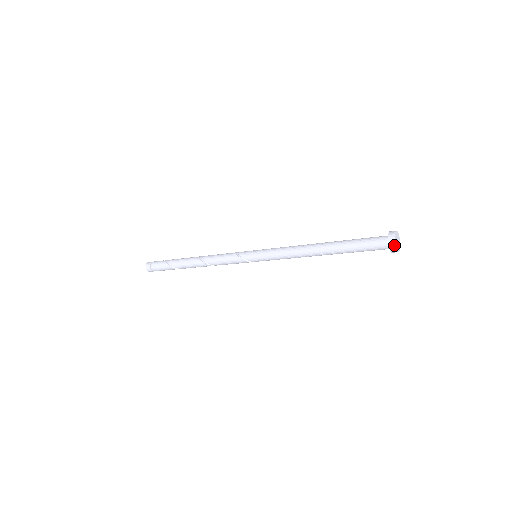
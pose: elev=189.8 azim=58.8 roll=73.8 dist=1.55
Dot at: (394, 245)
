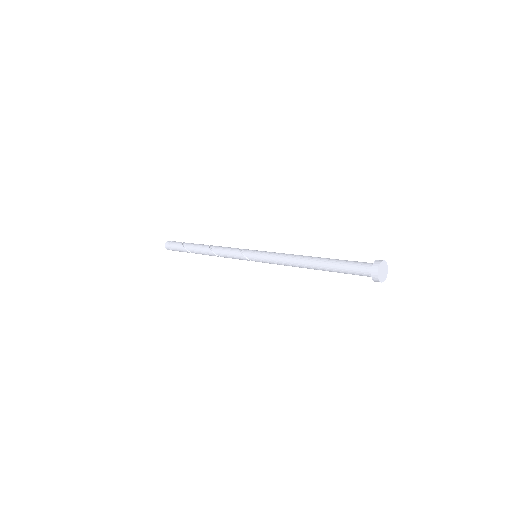
Dot at: (376, 272)
